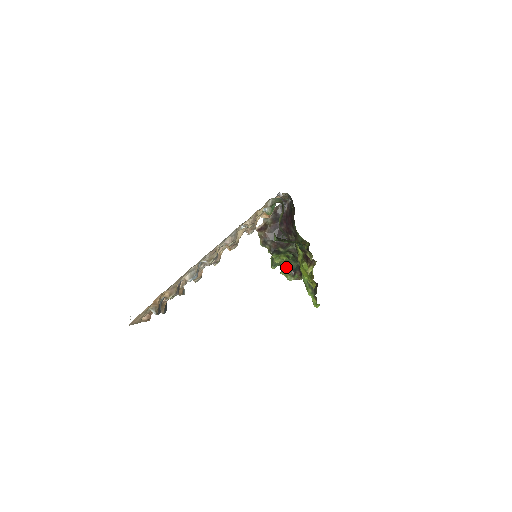
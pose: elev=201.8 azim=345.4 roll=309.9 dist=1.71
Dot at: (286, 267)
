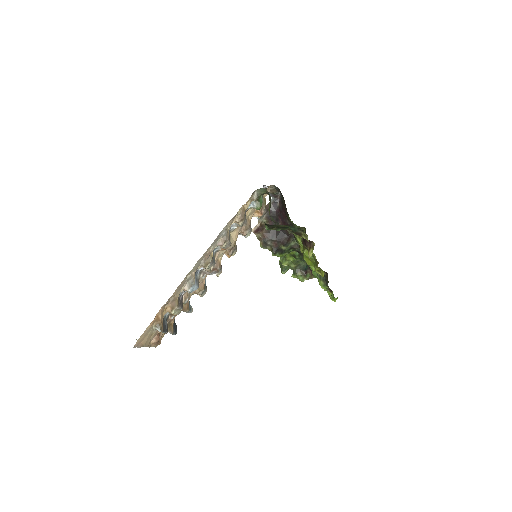
Dot at: (296, 268)
